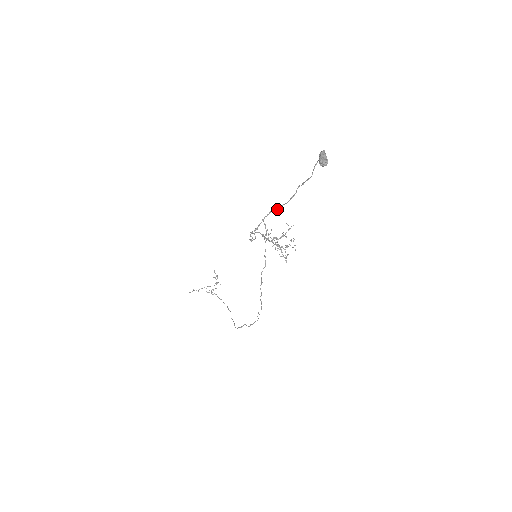
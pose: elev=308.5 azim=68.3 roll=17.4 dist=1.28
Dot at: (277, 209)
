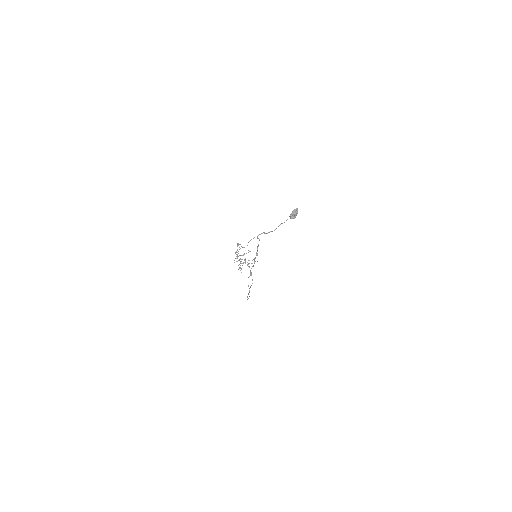
Dot at: (266, 233)
